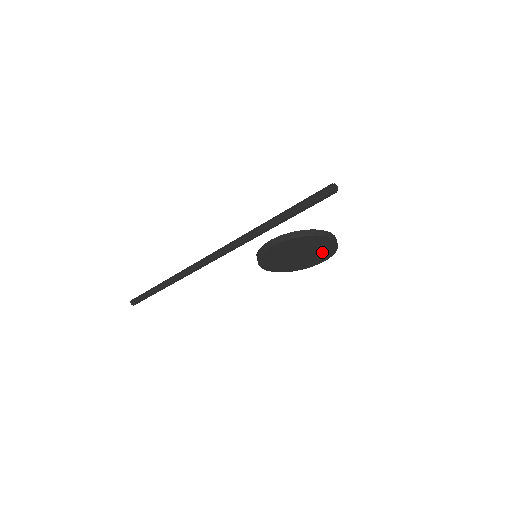
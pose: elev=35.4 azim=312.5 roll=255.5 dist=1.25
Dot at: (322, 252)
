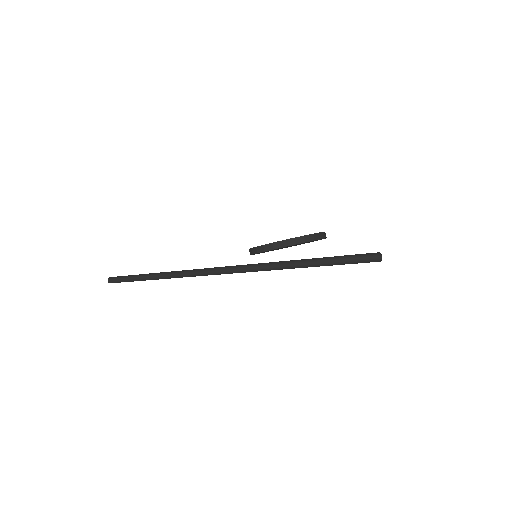
Dot at: occluded
